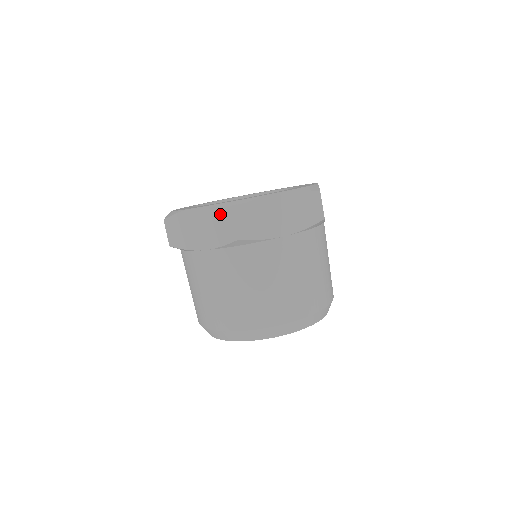
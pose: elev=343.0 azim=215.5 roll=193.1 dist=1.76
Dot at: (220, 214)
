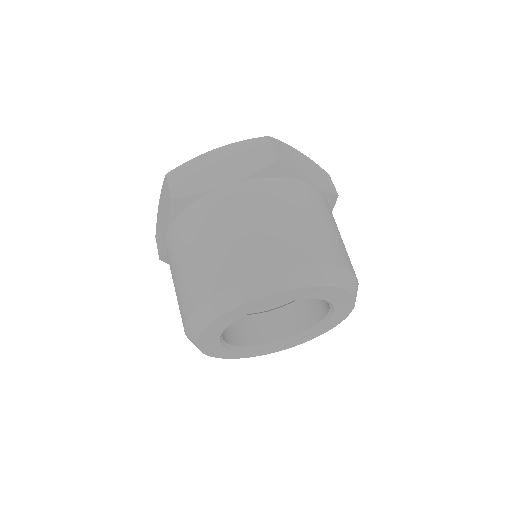
Dot at: (251, 144)
